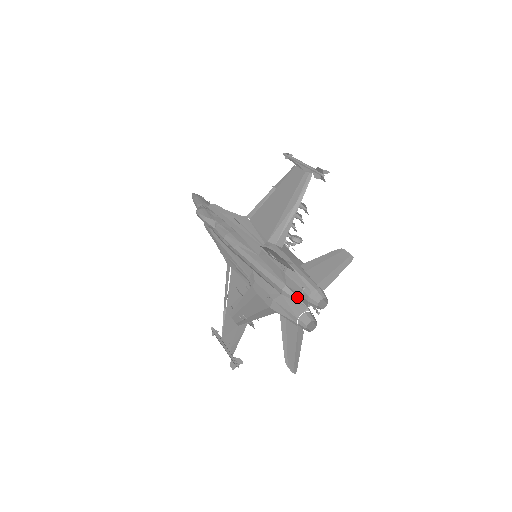
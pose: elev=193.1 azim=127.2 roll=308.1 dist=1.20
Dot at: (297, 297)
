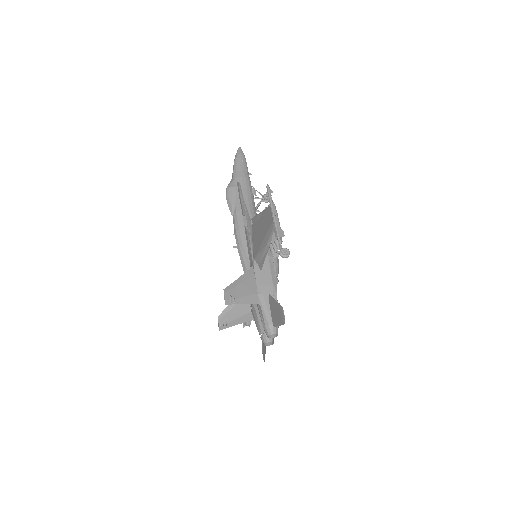
Dot at: occluded
